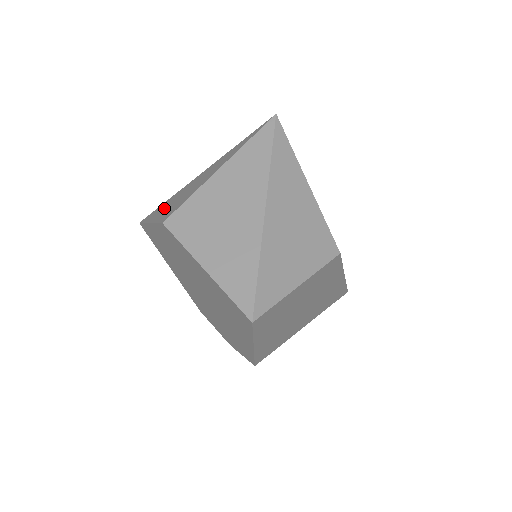
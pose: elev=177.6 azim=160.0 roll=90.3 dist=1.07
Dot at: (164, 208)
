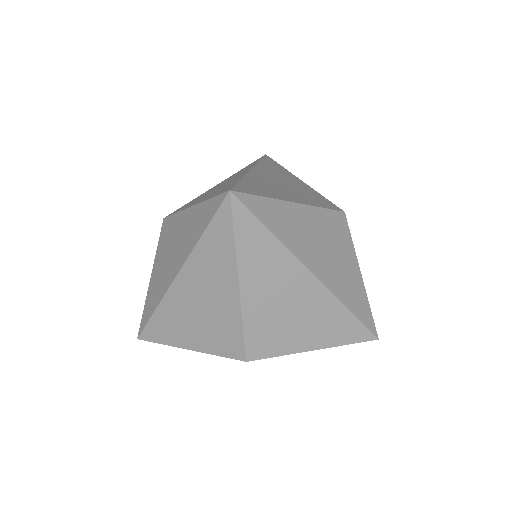
Dot at: (184, 330)
